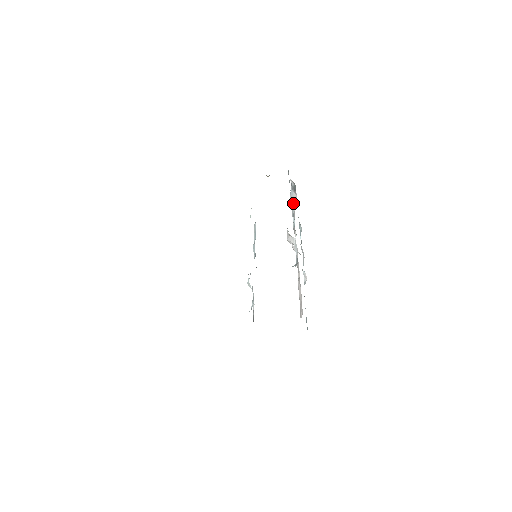
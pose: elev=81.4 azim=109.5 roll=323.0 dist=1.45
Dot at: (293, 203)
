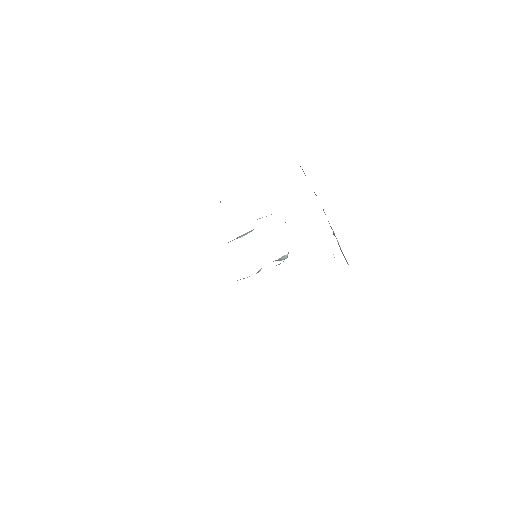
Dot at: occluded
